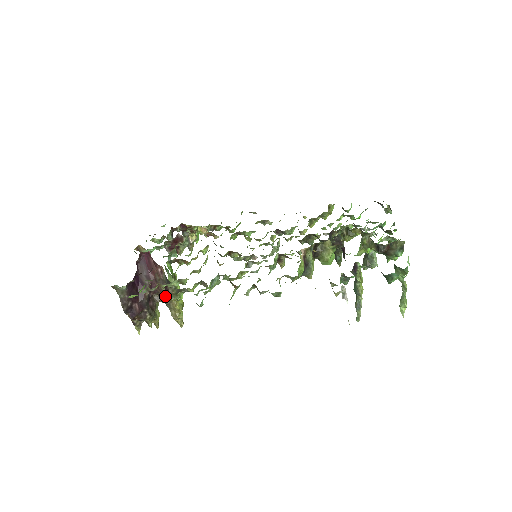
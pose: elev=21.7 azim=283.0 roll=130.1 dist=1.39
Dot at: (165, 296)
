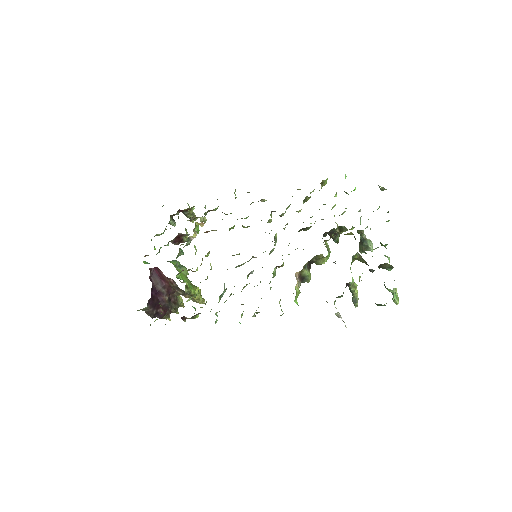
Dot at: occluded
